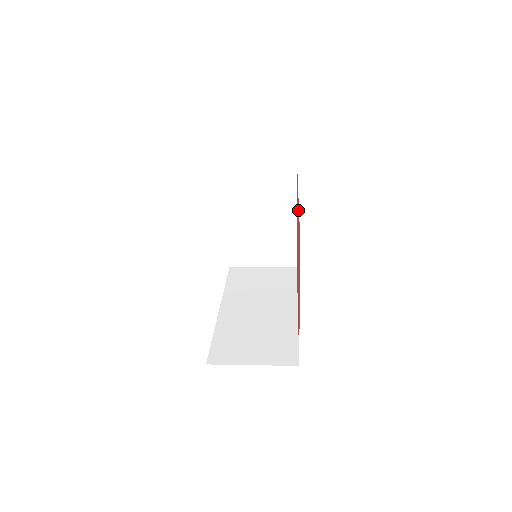
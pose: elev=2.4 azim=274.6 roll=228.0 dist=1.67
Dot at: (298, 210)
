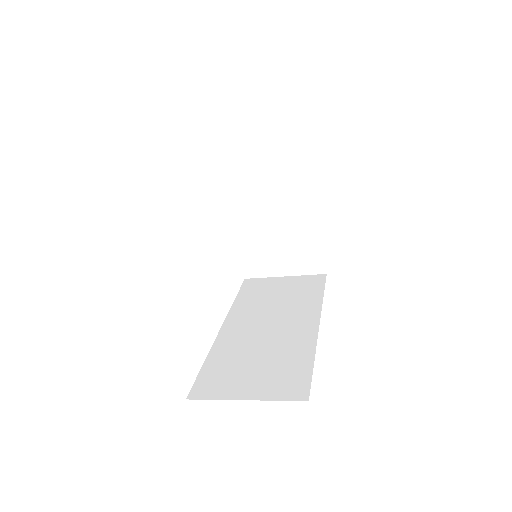
Dot at: occluded
